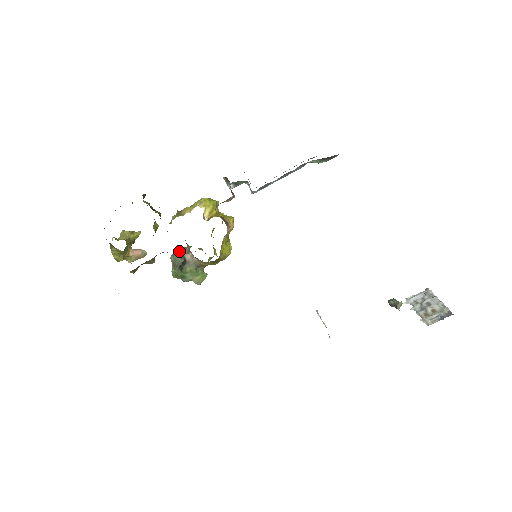
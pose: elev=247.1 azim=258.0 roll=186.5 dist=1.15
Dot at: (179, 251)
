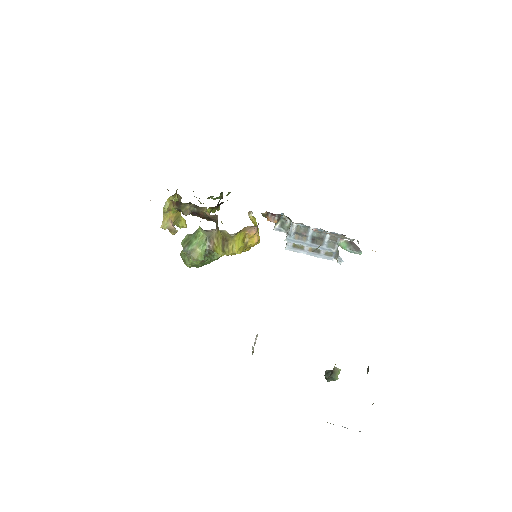
Dot at: occluded
